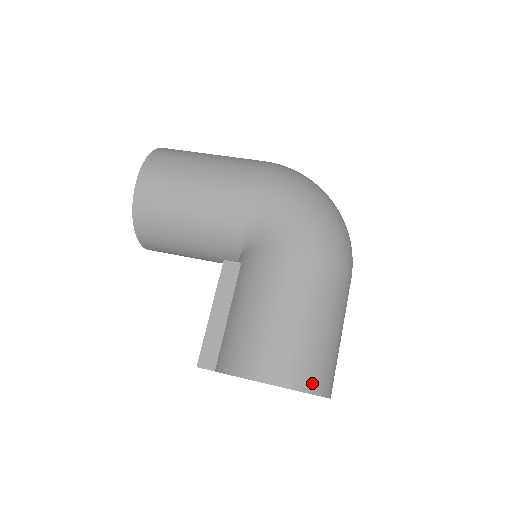
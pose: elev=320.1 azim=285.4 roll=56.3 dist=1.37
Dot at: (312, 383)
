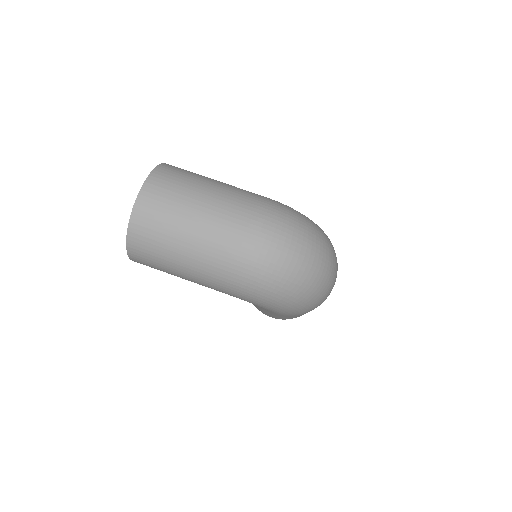
Dot at: occluded
